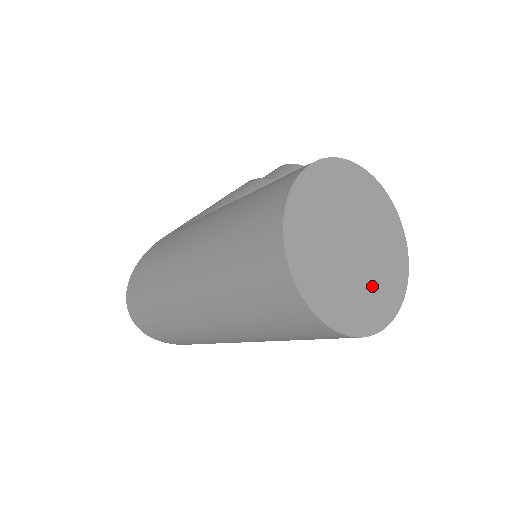
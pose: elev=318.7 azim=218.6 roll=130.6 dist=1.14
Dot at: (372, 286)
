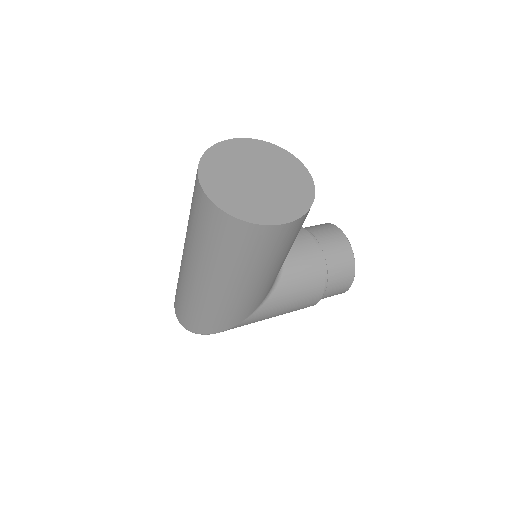
Dot at: (267, 202)
